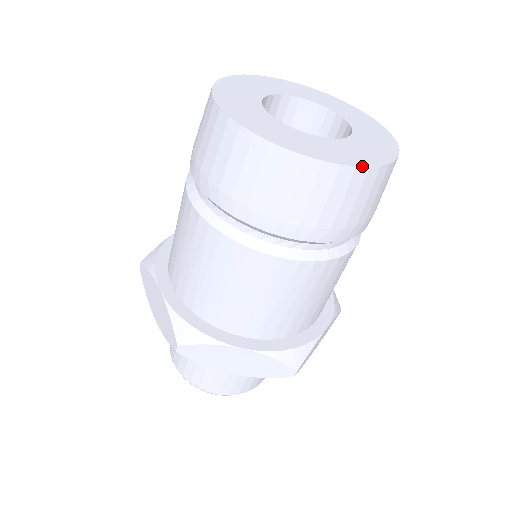
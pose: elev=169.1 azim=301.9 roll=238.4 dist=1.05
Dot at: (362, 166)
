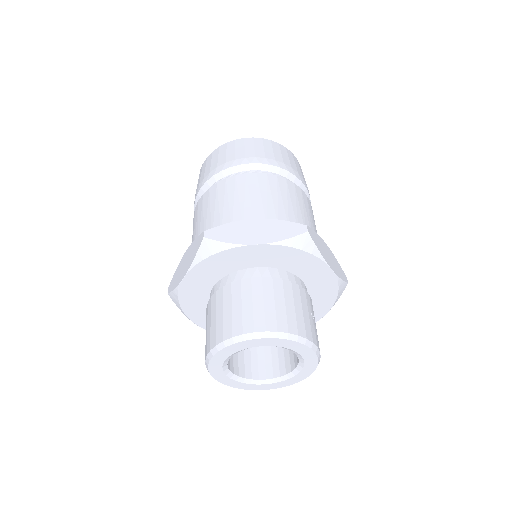
Dot at: (274, 142)
